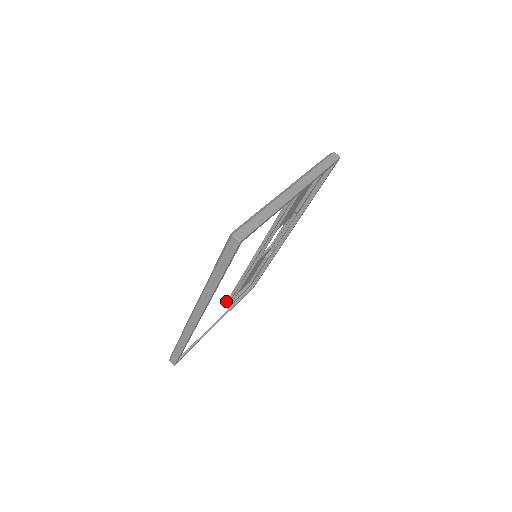
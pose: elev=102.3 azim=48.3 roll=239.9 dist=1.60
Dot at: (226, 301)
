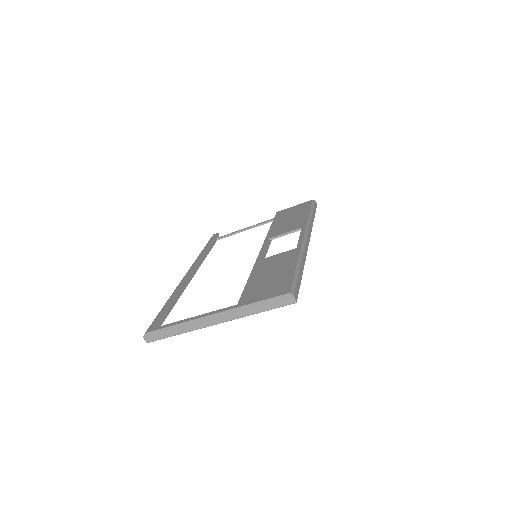
Dot at: occluded
